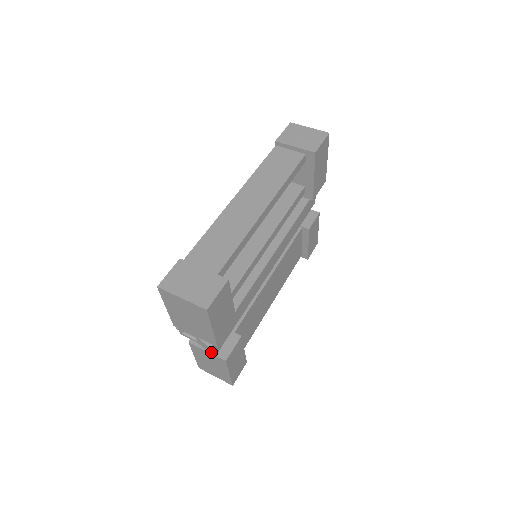
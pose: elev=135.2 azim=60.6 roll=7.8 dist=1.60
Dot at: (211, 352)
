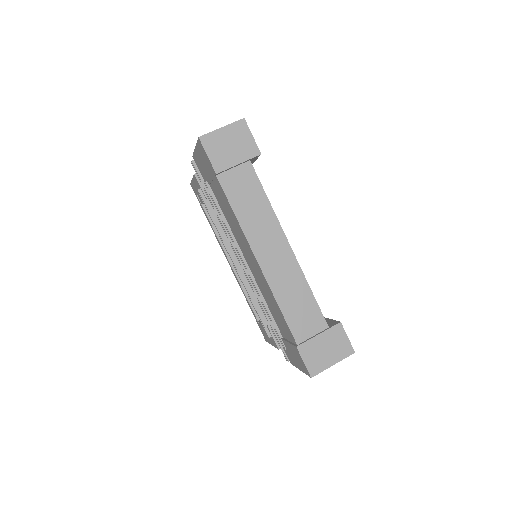
Dot at: occluded
